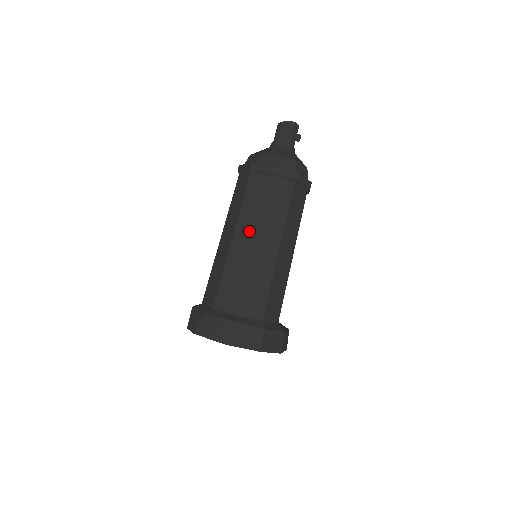
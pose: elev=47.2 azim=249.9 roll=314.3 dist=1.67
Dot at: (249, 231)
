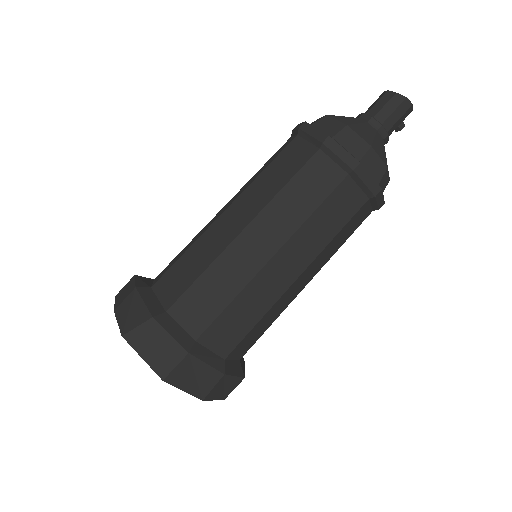
Dot at: (273, 234)
